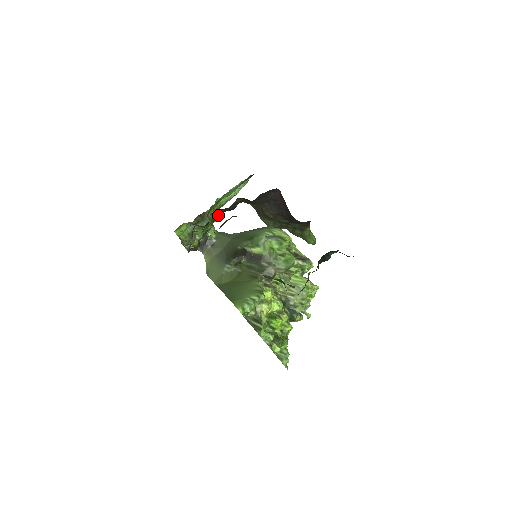
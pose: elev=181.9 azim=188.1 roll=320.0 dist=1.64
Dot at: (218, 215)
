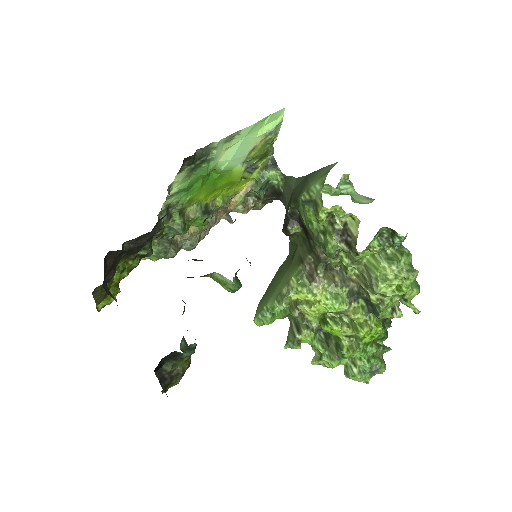
Dot at: (143, 247)
